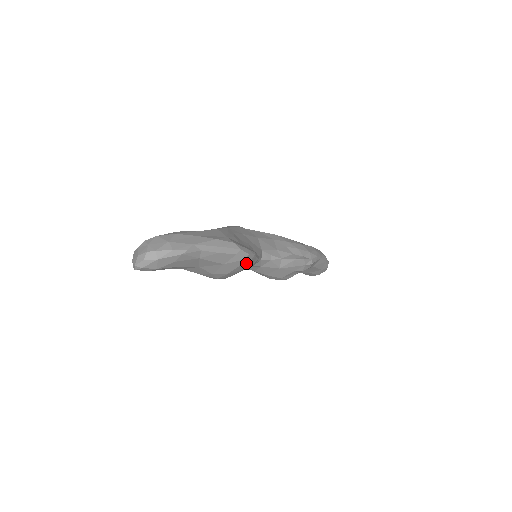
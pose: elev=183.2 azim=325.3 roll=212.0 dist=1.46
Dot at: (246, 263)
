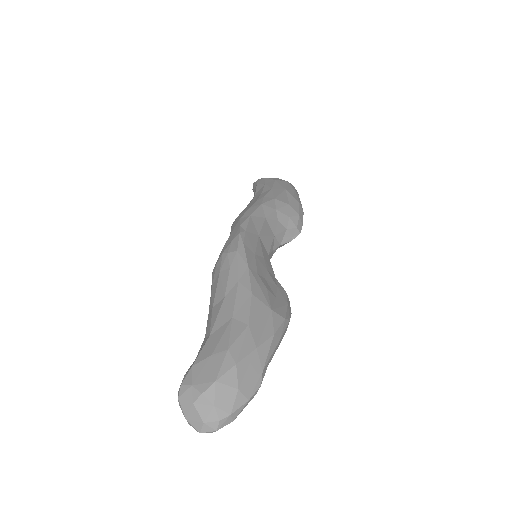
Dot at: occluded
